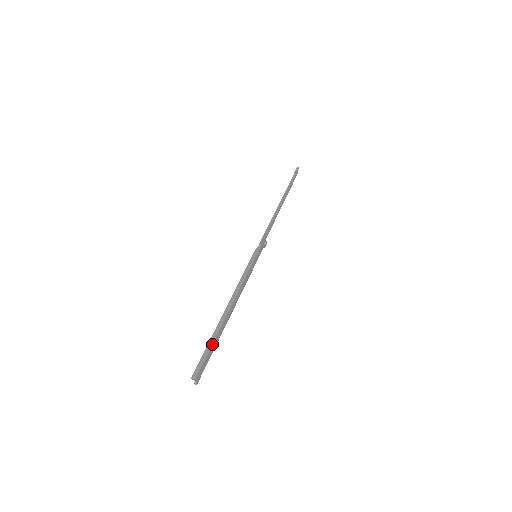
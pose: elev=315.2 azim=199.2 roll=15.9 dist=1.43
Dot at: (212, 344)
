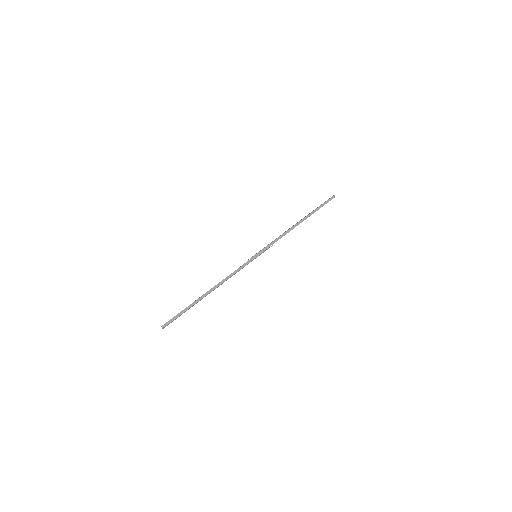
Dot at: occluded
